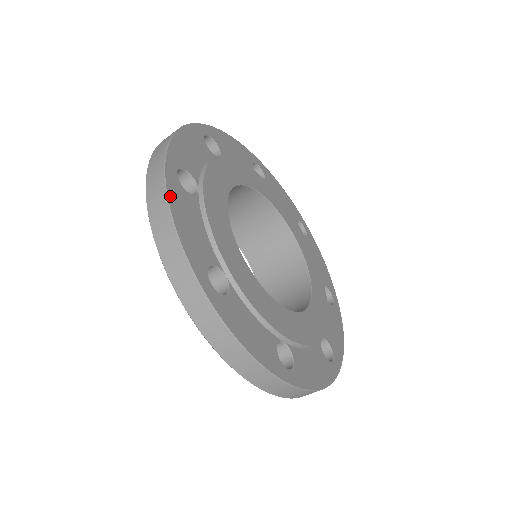
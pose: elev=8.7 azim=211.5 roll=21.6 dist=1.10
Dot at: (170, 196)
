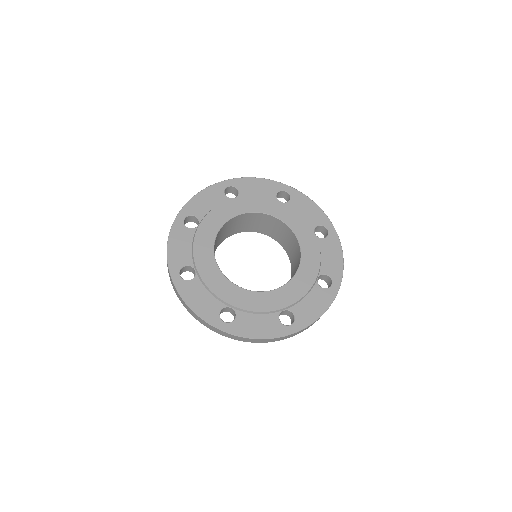
Dot at: (172, 233)
